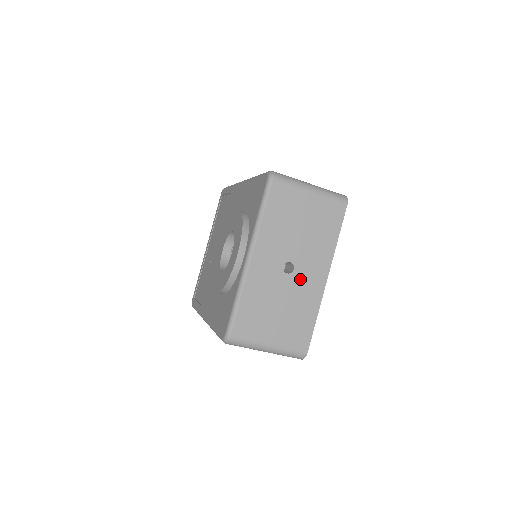
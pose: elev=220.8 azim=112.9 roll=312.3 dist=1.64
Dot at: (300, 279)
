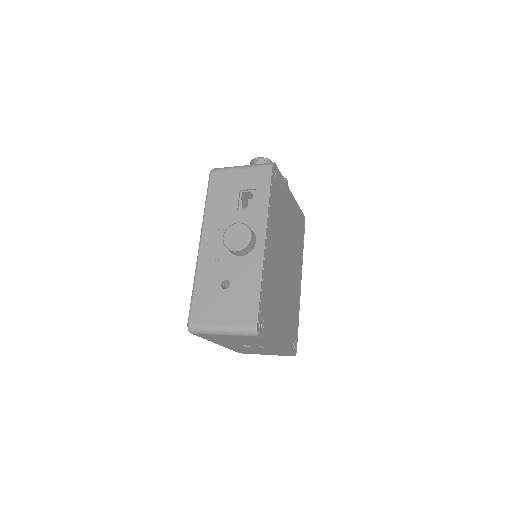
Dot at: occluded
